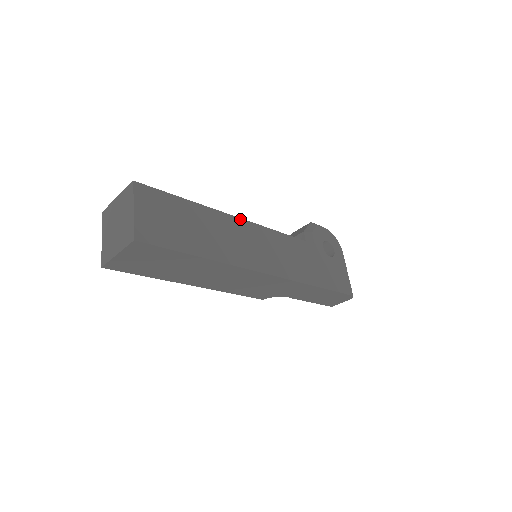
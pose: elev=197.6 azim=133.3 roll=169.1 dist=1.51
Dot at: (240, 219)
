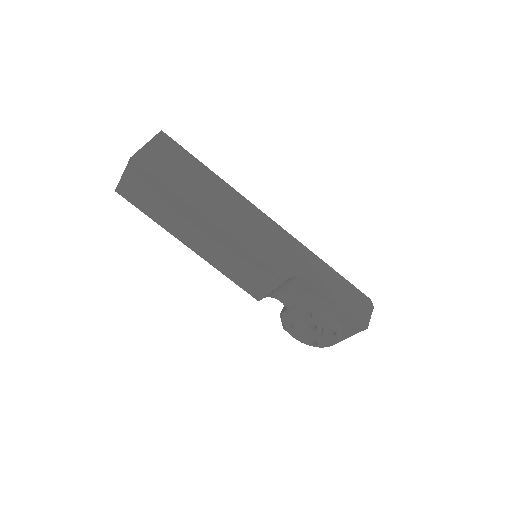
Dot at: occluded
